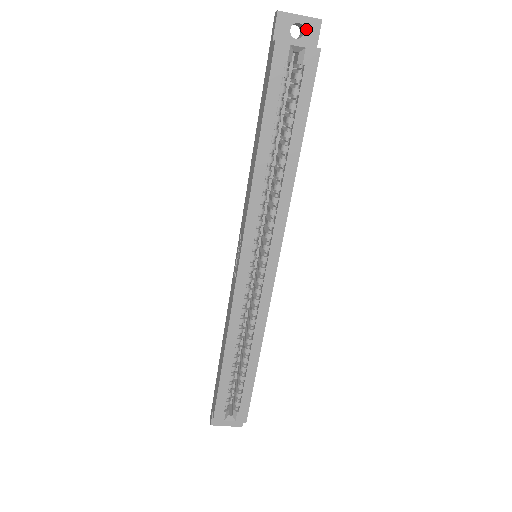
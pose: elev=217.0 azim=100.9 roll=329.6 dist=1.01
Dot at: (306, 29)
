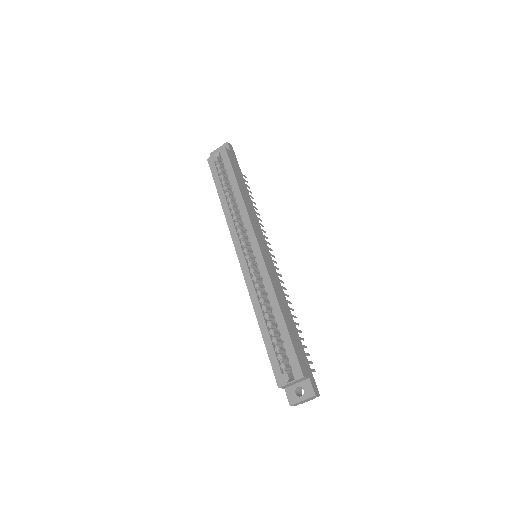
Dot at: occluded
